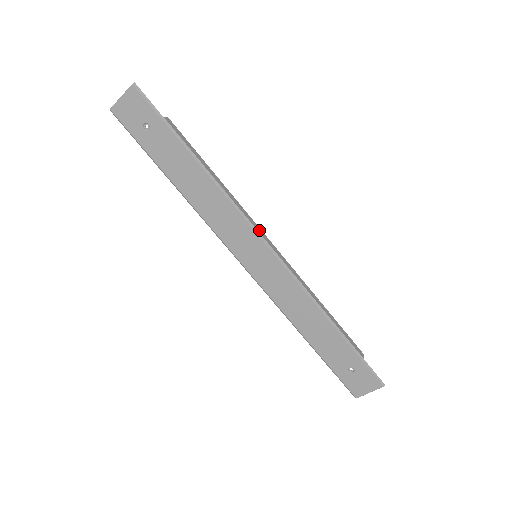
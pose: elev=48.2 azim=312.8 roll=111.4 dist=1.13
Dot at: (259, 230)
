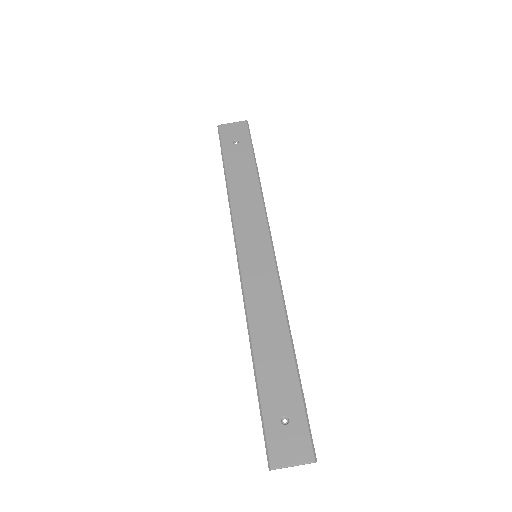
Dot at: occluded
